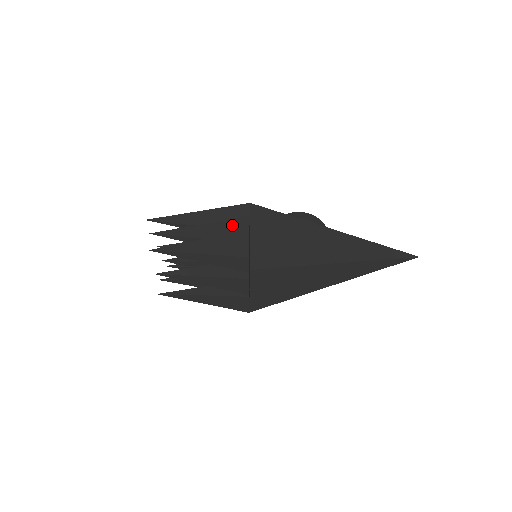
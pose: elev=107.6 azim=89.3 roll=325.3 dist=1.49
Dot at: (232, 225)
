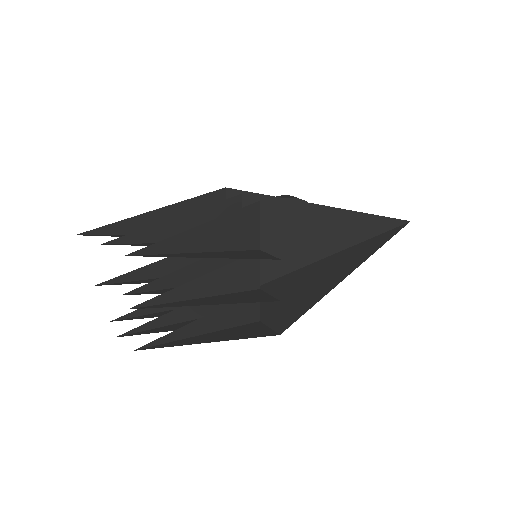
Dot at: (220, 213)
